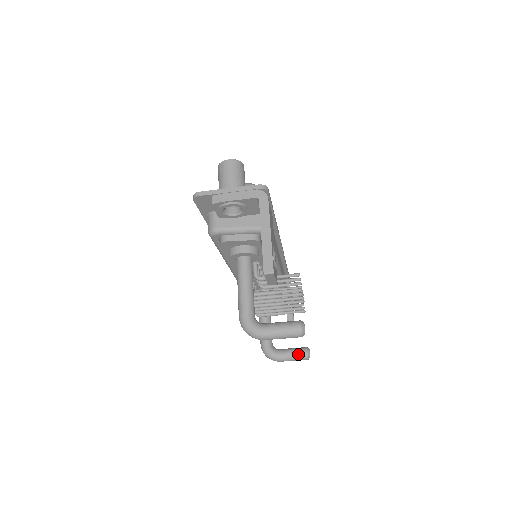
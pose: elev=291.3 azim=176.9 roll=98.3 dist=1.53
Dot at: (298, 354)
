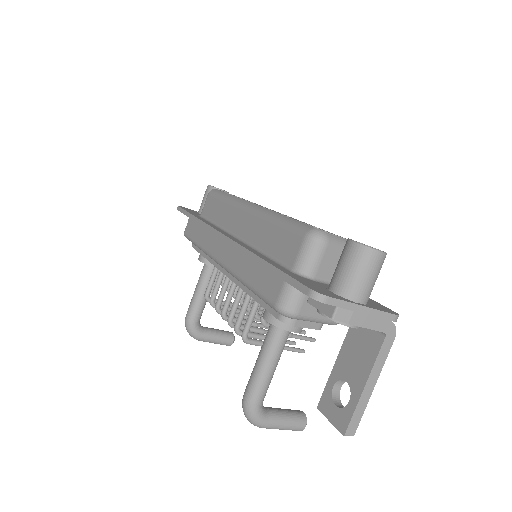
Dot at: (223, 341)
